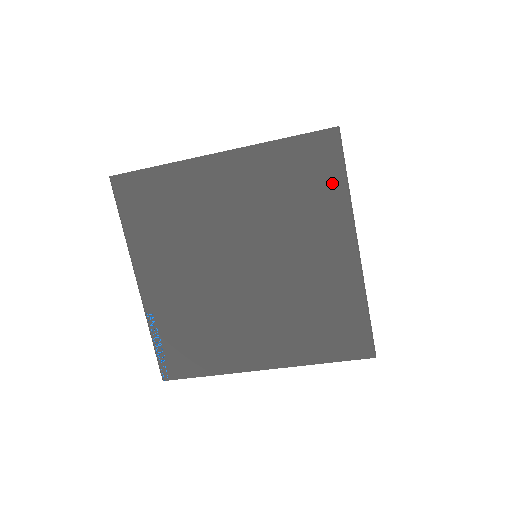
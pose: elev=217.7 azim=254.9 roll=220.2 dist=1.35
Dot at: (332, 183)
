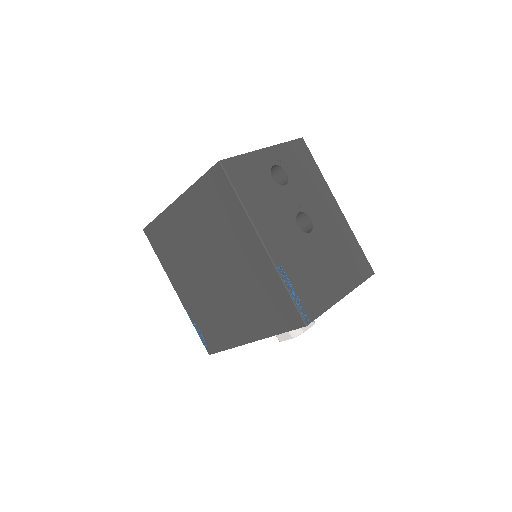
Dot at: (231, 201)
